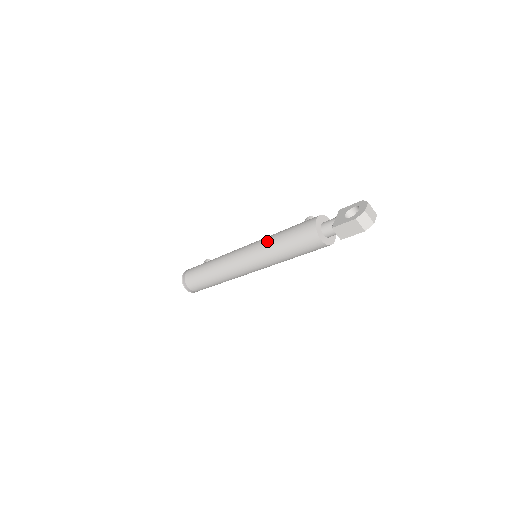
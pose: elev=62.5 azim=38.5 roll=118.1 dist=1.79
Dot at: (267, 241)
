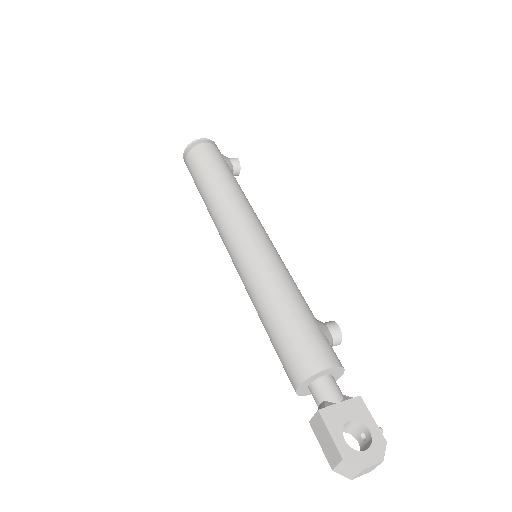
Dot at: (274, 280)
